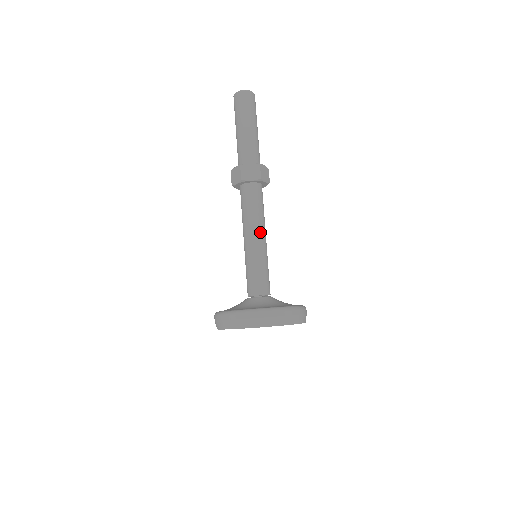
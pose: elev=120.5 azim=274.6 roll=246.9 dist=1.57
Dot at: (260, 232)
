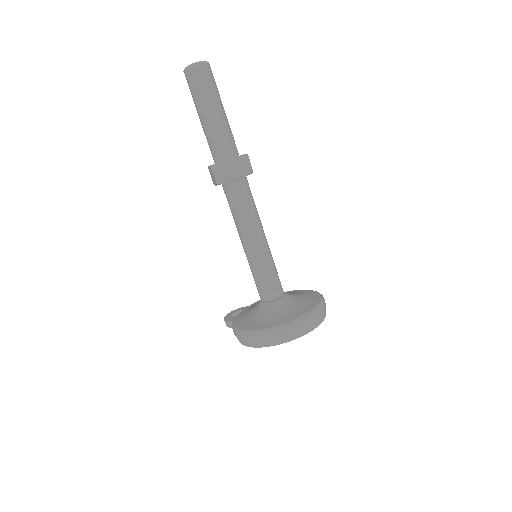
Dot at: (263, 231)
